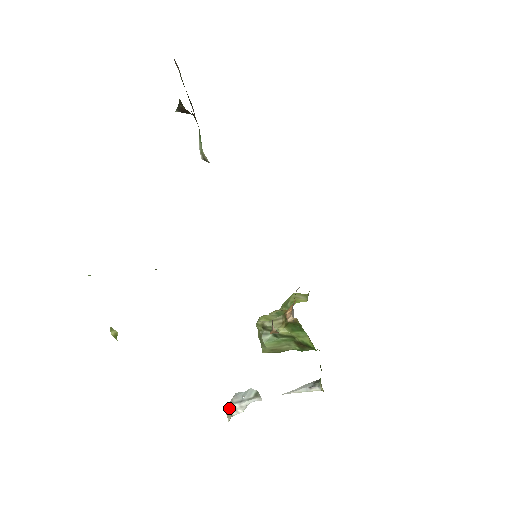
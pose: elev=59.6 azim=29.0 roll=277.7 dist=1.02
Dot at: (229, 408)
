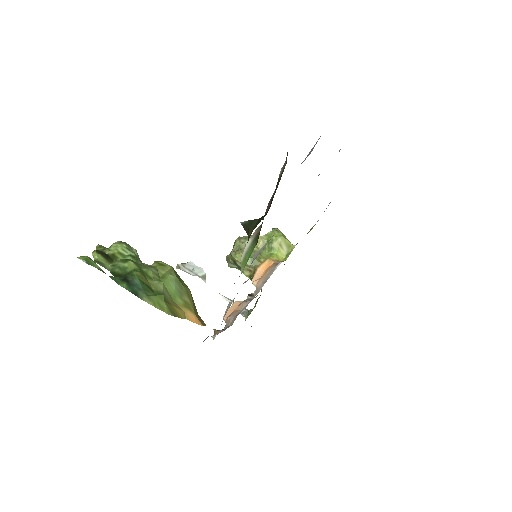
Dot at: (180, 266)
